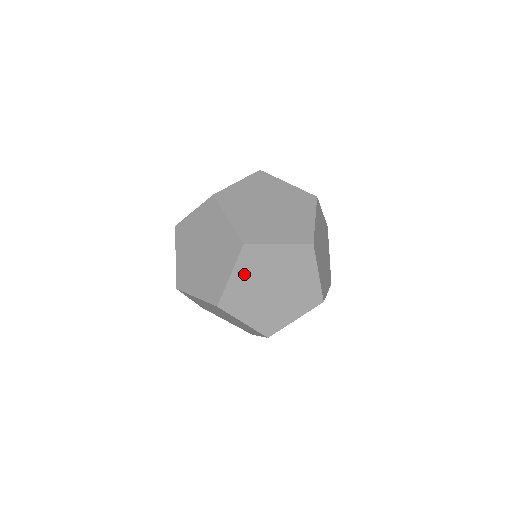
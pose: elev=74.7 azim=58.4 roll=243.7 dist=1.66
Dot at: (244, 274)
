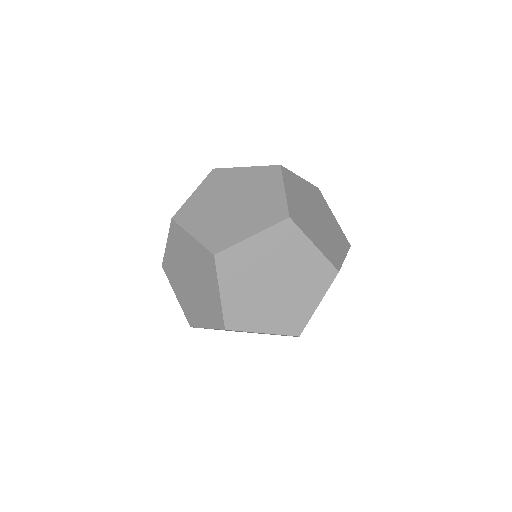
Dot at: (233, 284)
